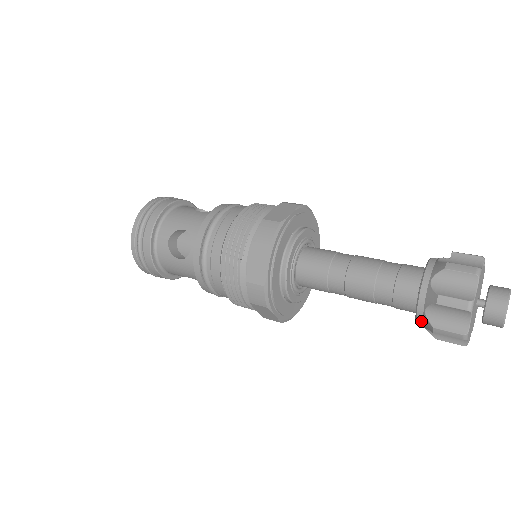
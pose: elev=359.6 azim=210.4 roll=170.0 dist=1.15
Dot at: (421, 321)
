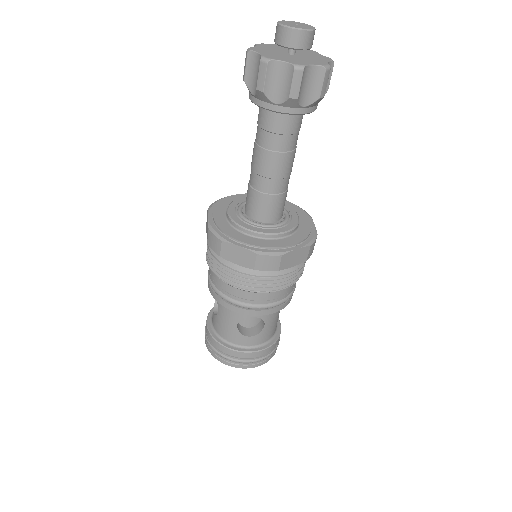
Dot at: (264, 103)
